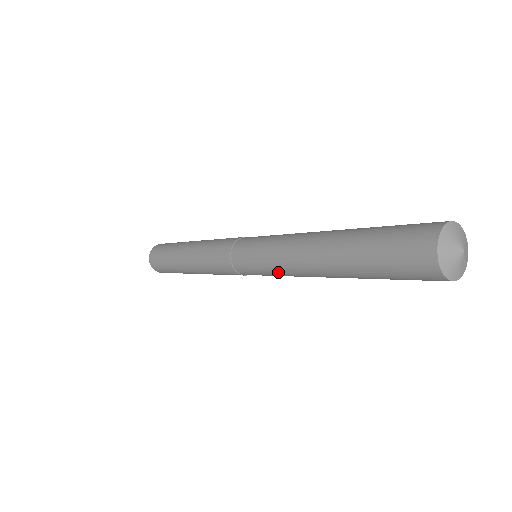
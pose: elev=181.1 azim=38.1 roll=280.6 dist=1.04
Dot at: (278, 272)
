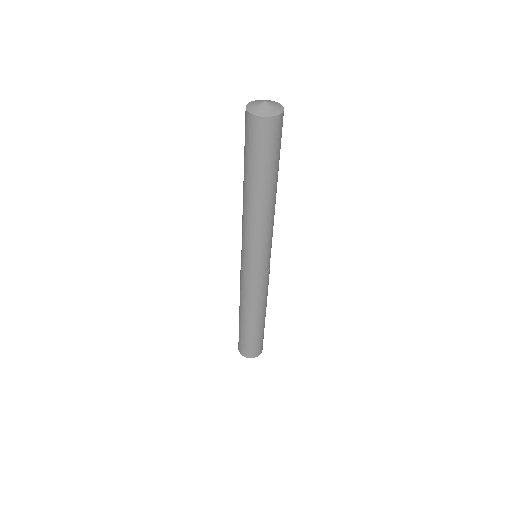
Dot at: (251, 238)
